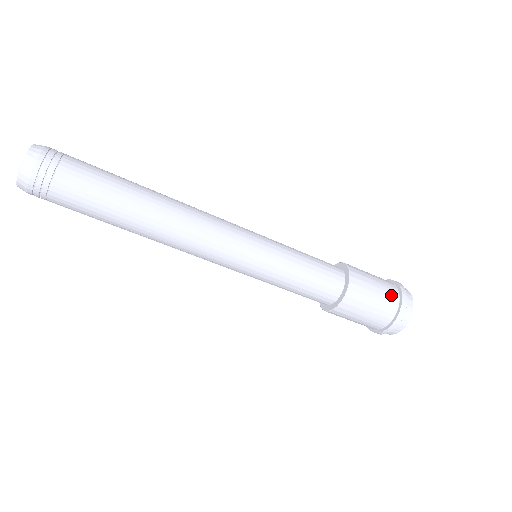
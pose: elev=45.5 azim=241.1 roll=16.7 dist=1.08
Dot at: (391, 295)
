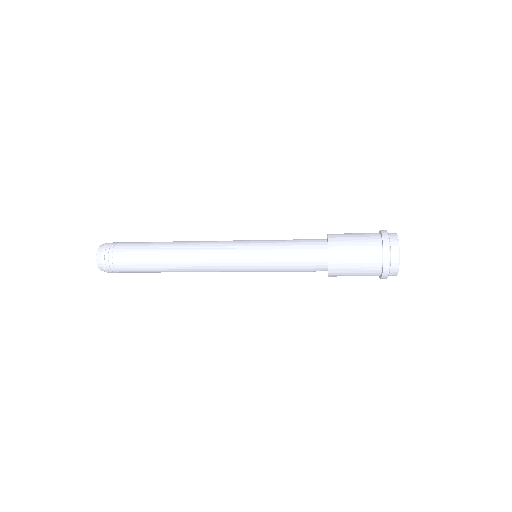
Dot at: (373, 260)
